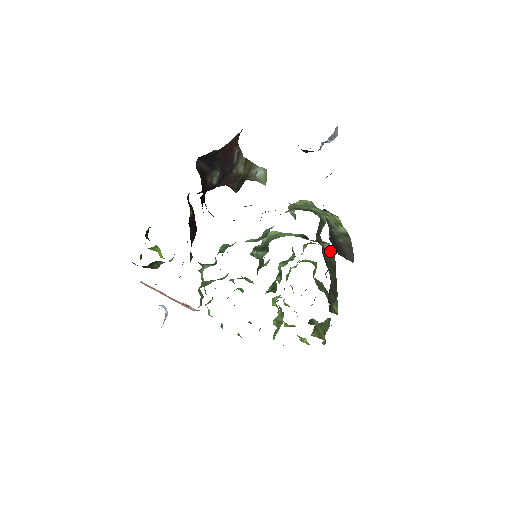
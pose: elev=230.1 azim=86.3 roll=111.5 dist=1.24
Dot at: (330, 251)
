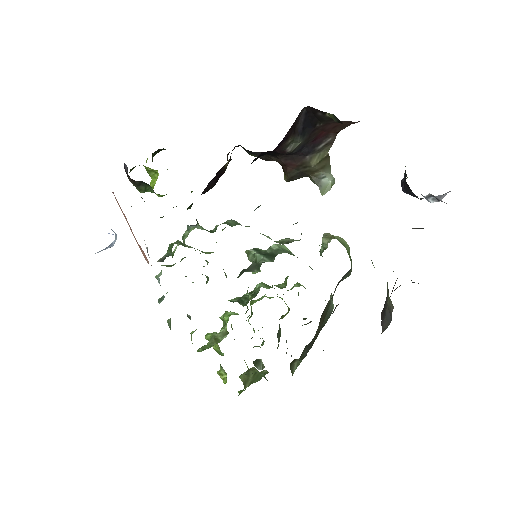
Dot at: (331, 306)
